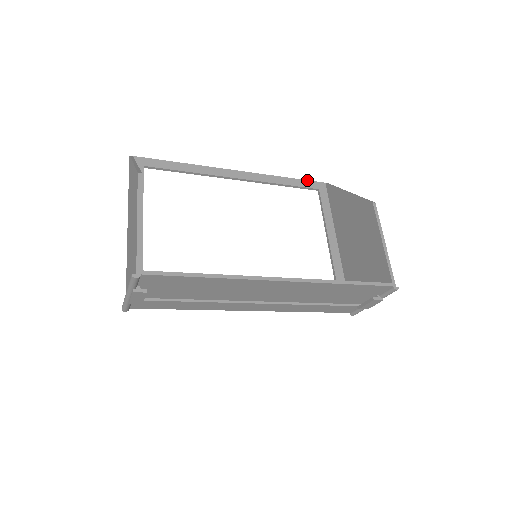
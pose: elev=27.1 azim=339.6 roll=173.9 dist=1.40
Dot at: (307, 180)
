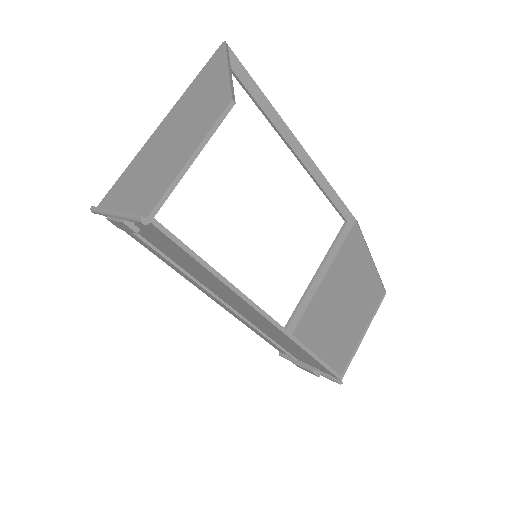
Dot at: occluded
